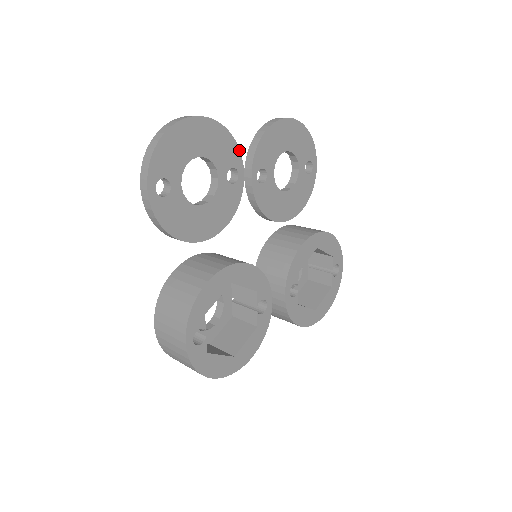
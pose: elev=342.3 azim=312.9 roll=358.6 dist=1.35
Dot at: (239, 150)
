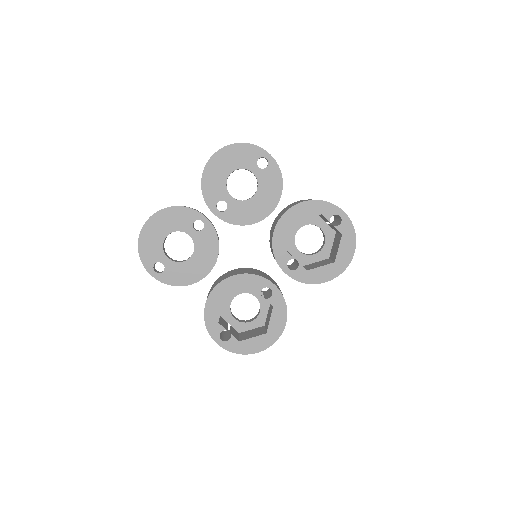
Dot at: (191, 209)
